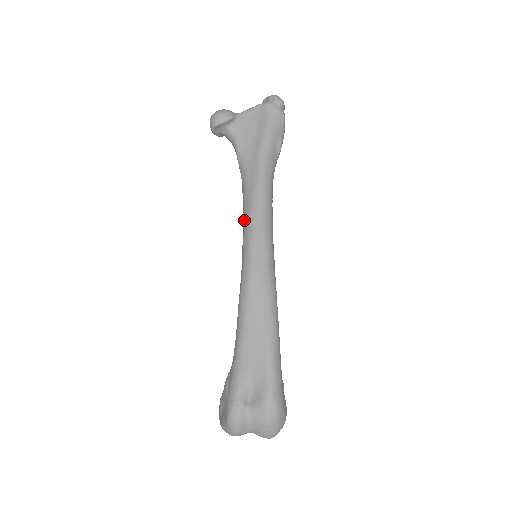
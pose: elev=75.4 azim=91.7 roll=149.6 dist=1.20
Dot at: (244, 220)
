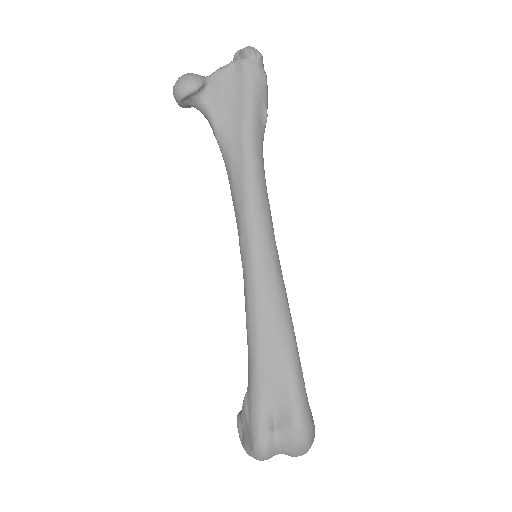
Dot at: (237, 217)
